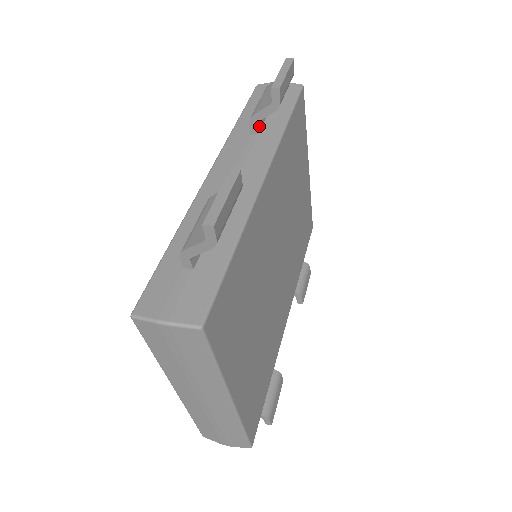
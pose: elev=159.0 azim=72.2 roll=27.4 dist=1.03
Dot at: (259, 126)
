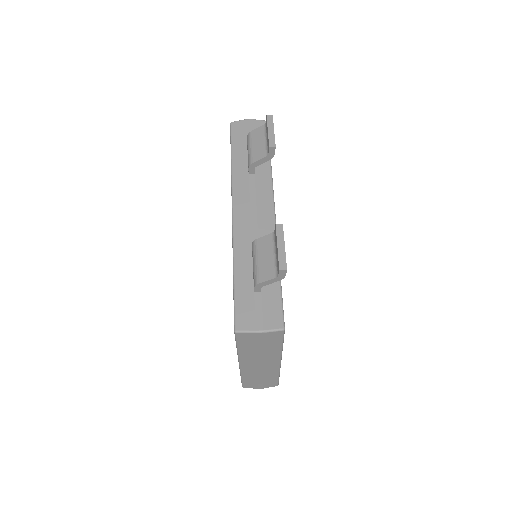
Dot at: occluded
